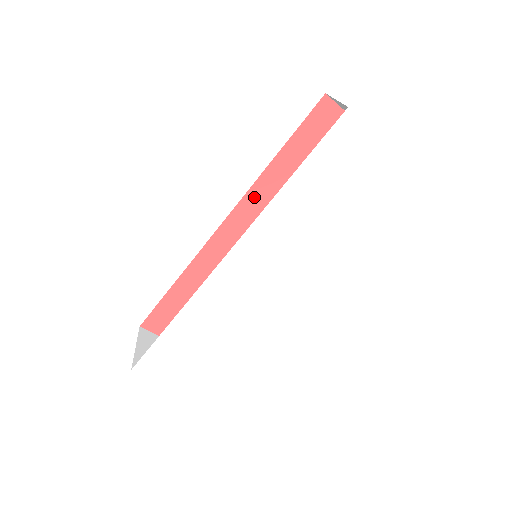
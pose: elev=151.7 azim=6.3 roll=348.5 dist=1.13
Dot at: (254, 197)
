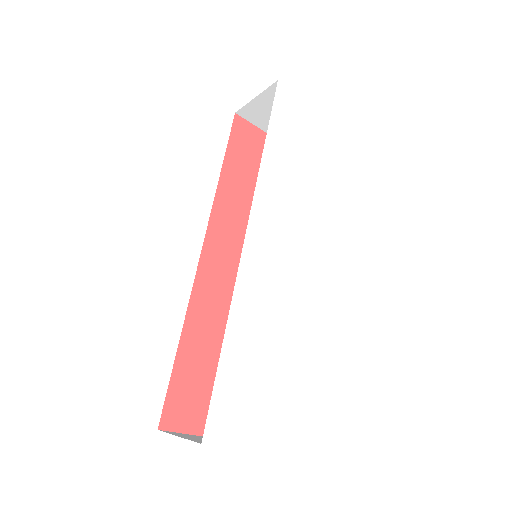
Dot at: (219, 216)
